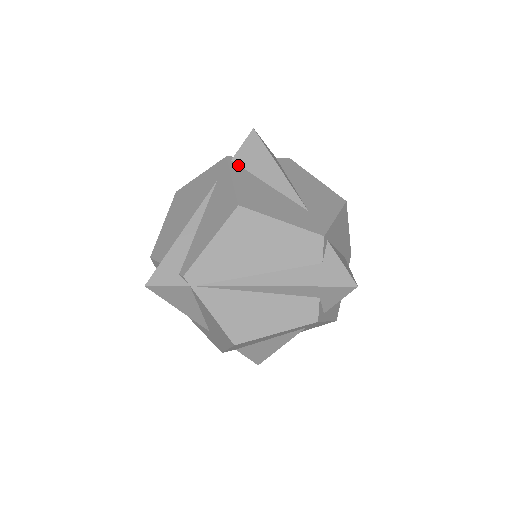
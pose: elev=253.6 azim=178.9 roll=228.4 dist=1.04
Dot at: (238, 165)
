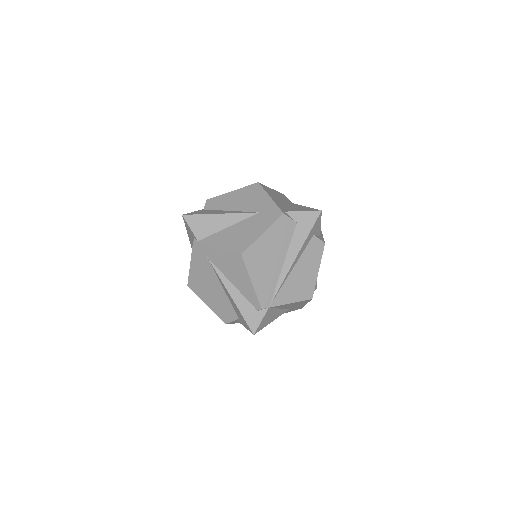
Dot at: (204, 239)
